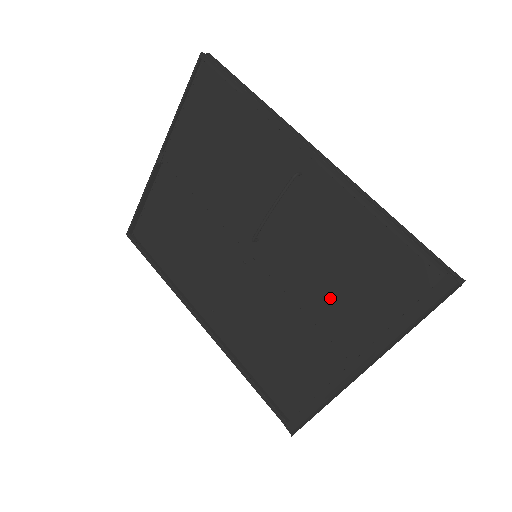
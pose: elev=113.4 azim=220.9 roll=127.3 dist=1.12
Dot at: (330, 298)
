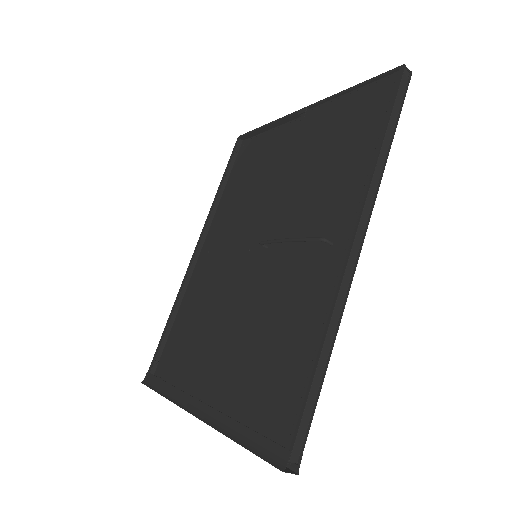
Dot at: (242, 347)
